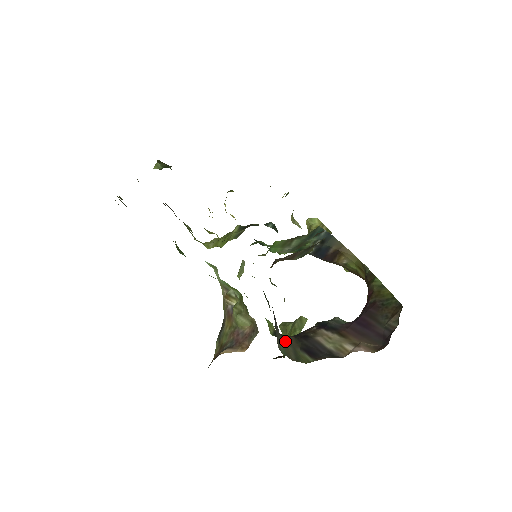
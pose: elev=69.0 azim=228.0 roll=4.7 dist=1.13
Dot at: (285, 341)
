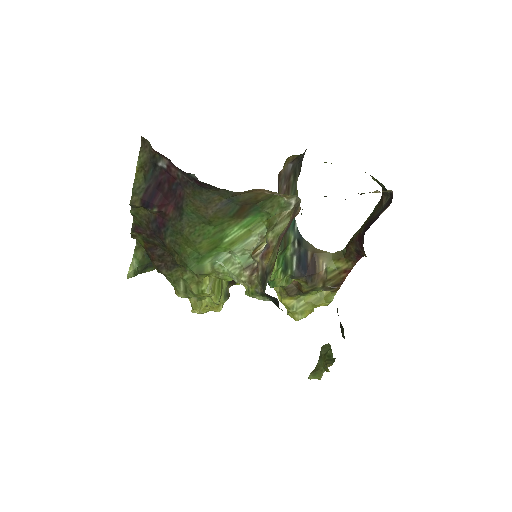
Dot at: occluded
